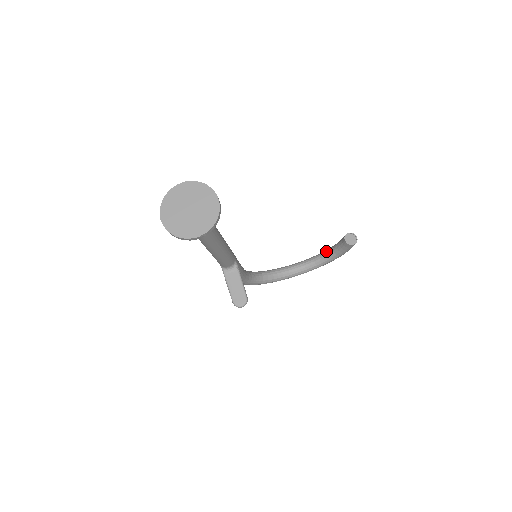
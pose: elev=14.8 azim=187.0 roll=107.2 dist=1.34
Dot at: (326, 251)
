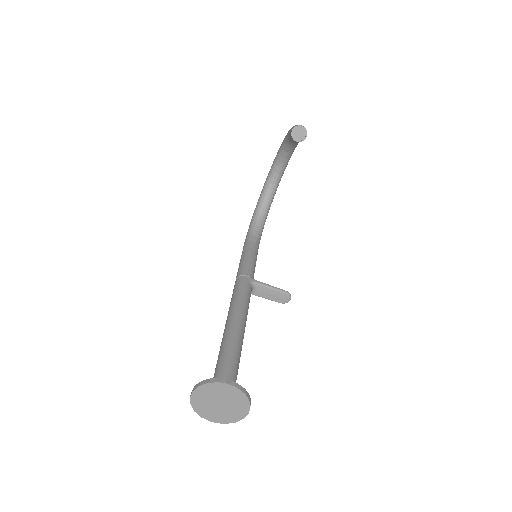
Dot at: (285, 144)
